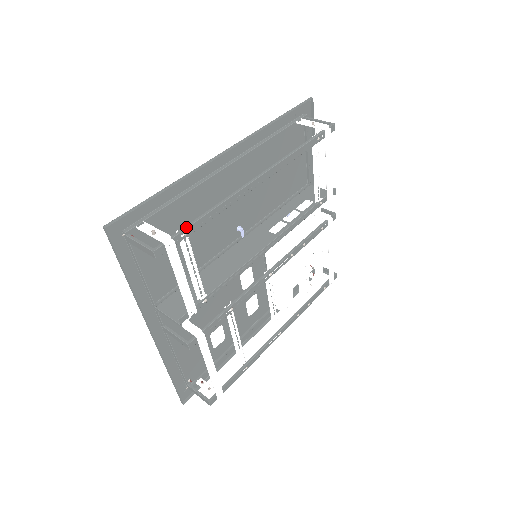
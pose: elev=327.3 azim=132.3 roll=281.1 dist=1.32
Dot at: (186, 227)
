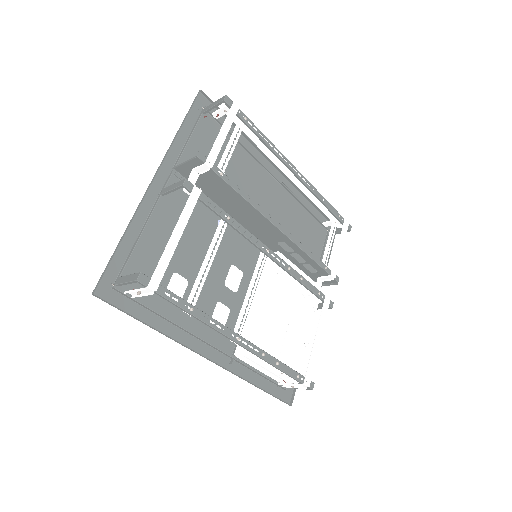
Dot at: (248, 118)
